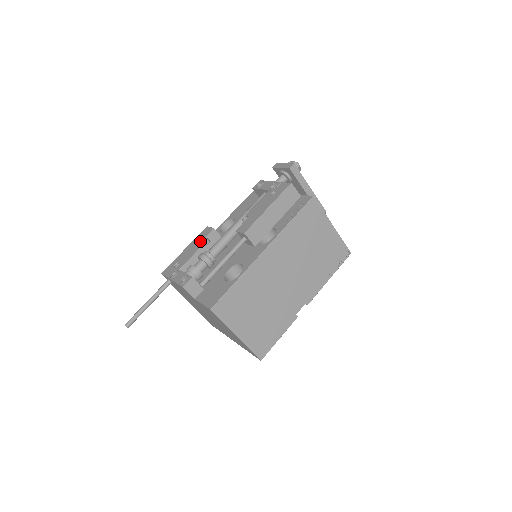
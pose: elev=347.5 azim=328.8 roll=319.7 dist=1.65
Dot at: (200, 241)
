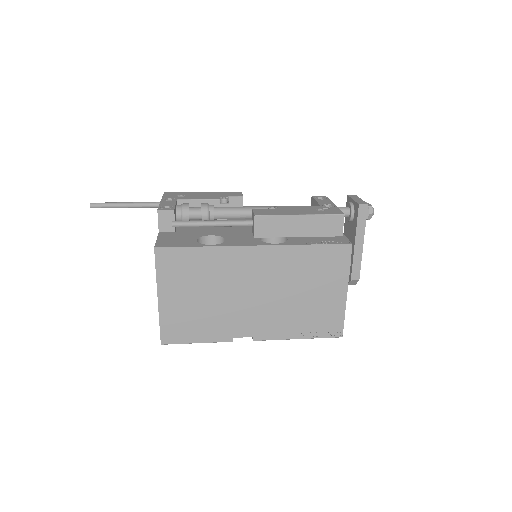
Dot at: (220, 195)
